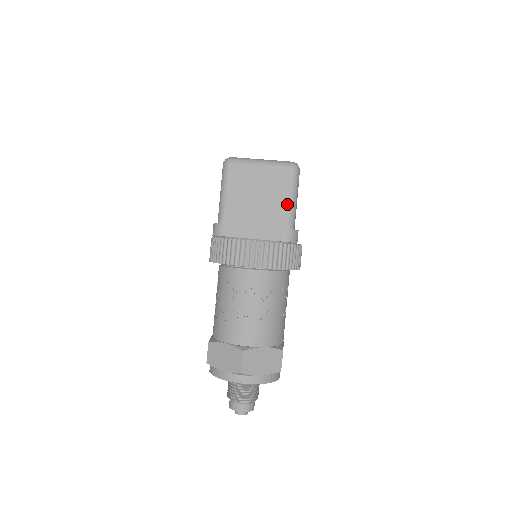
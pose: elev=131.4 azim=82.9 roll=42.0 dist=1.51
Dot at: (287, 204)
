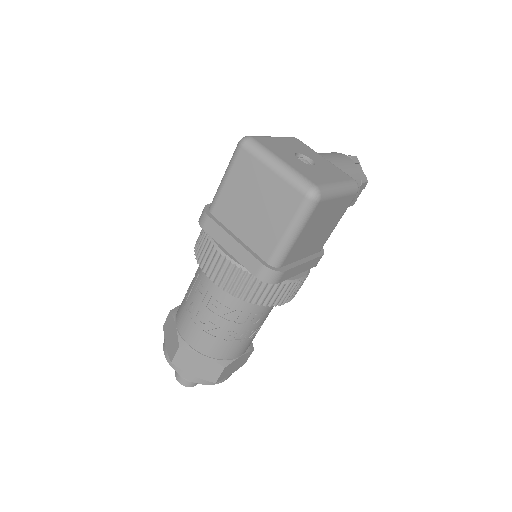
Dot at: (280, 236)
